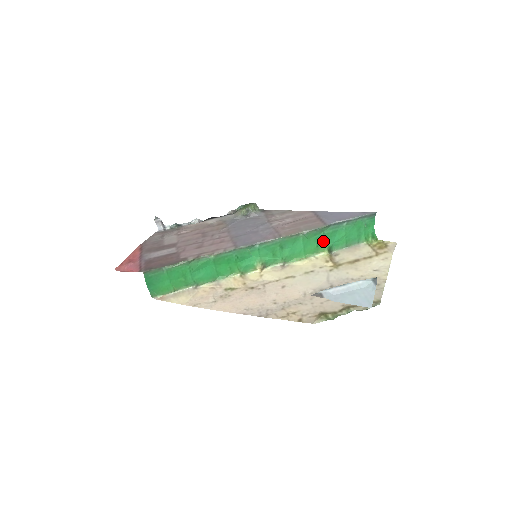
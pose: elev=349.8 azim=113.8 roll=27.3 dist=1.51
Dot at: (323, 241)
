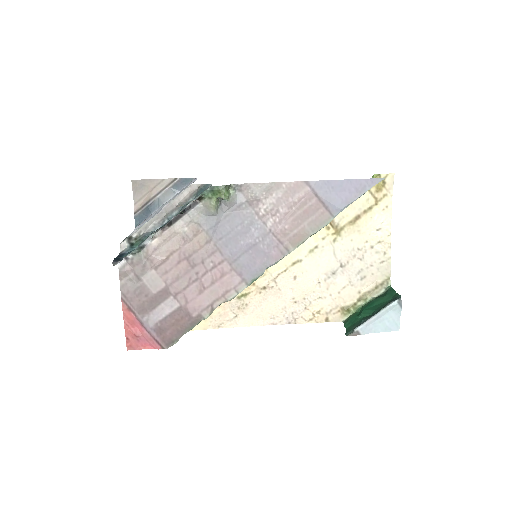
Dot at: occluded
